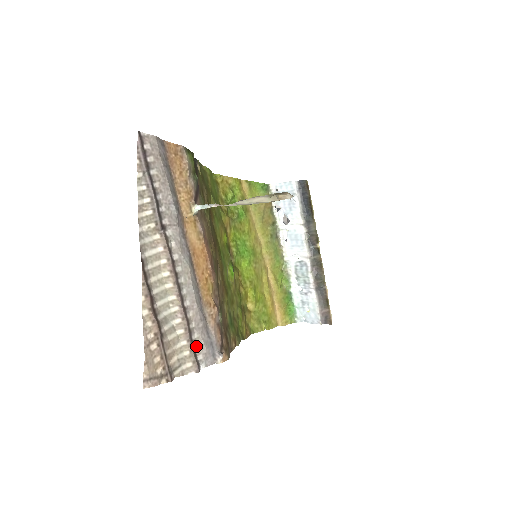
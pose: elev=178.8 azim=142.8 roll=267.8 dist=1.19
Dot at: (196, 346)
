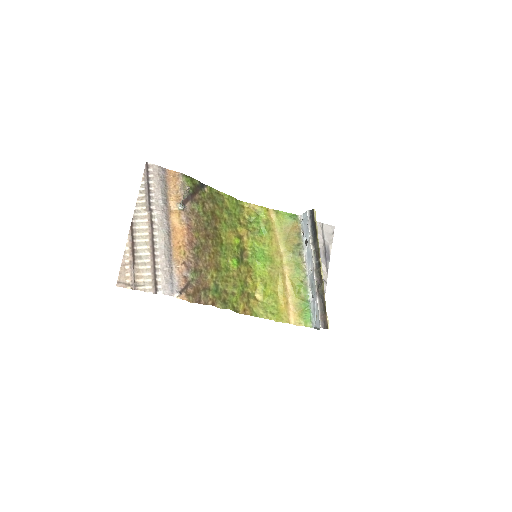
Dot at: (158, 279)
